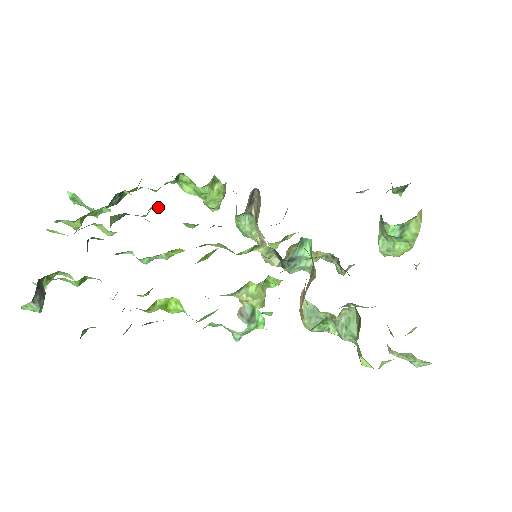
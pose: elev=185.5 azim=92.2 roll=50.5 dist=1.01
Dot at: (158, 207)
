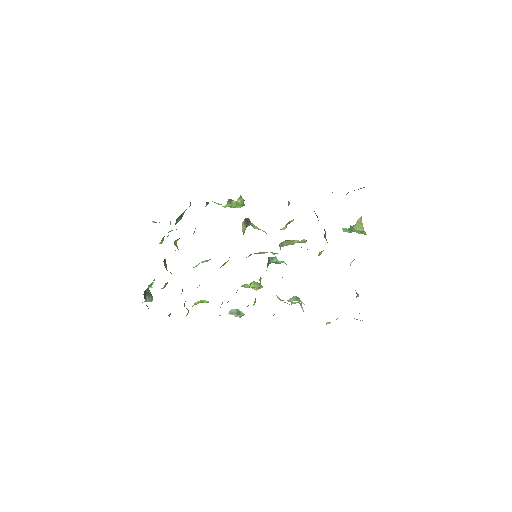
Dot at: occluded
